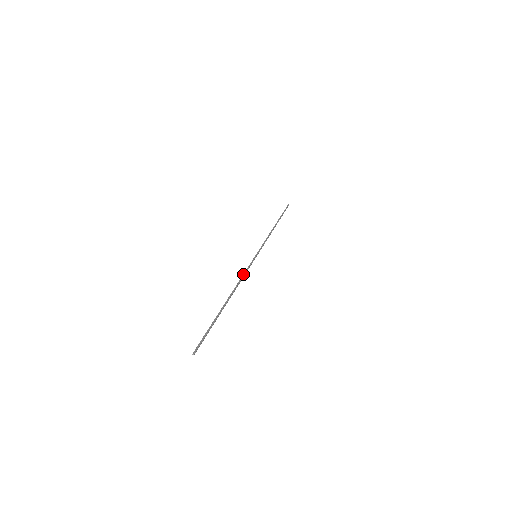
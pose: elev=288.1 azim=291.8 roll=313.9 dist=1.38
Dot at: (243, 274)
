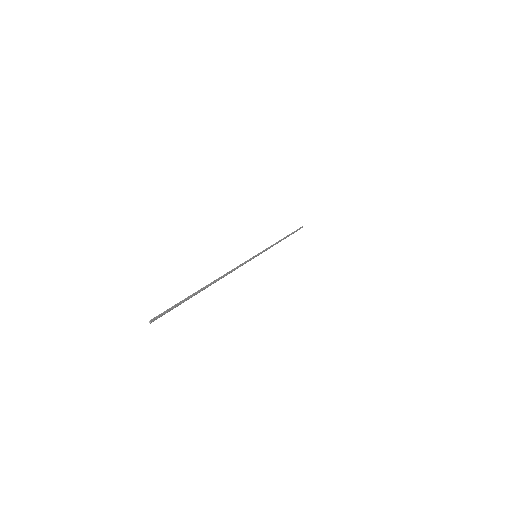
Dot at: (237, 266)
